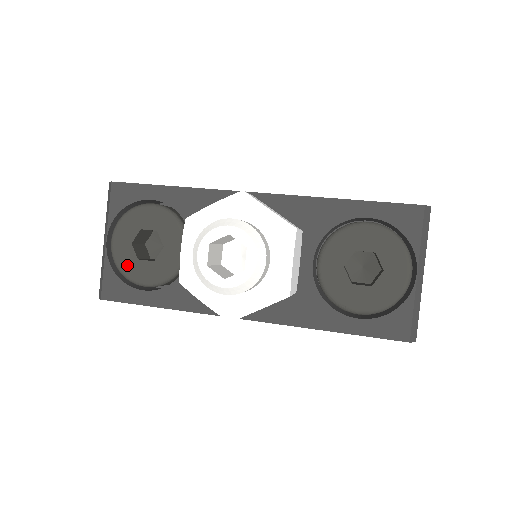
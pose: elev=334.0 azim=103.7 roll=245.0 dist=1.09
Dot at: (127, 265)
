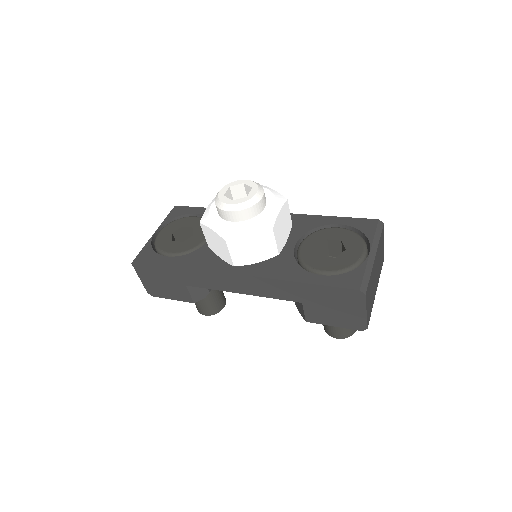
Dot at: (163, 243)
